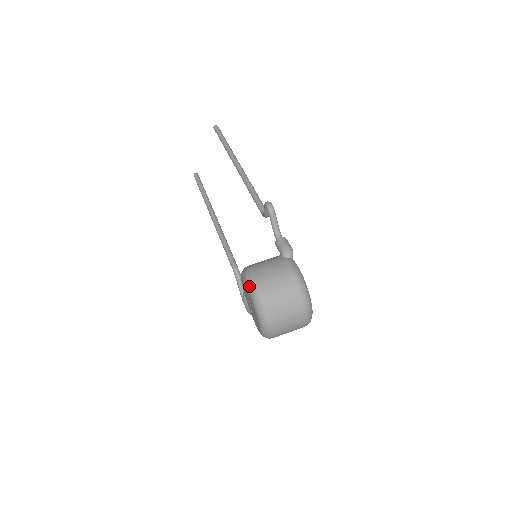
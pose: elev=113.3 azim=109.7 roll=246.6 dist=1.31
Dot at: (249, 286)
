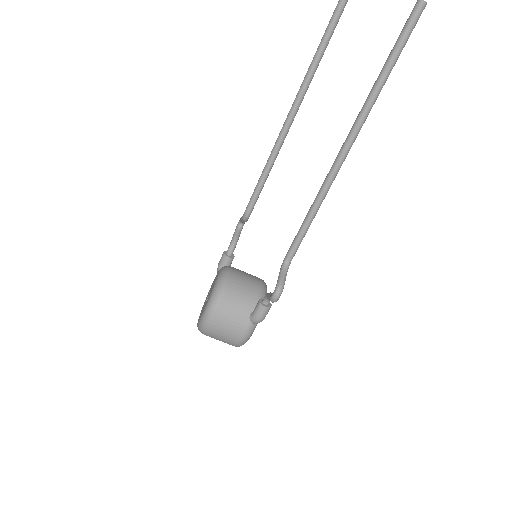
Dot at: (203, 319)
